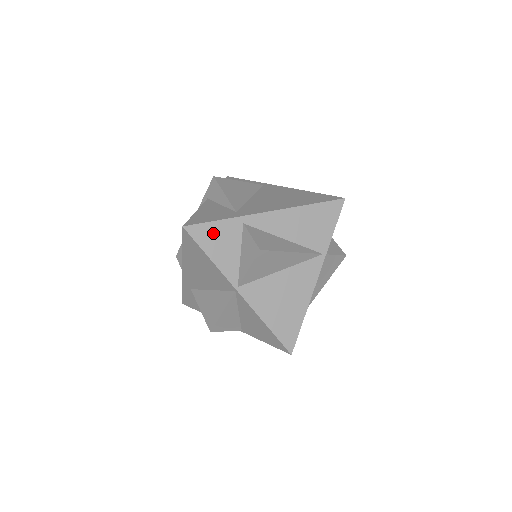
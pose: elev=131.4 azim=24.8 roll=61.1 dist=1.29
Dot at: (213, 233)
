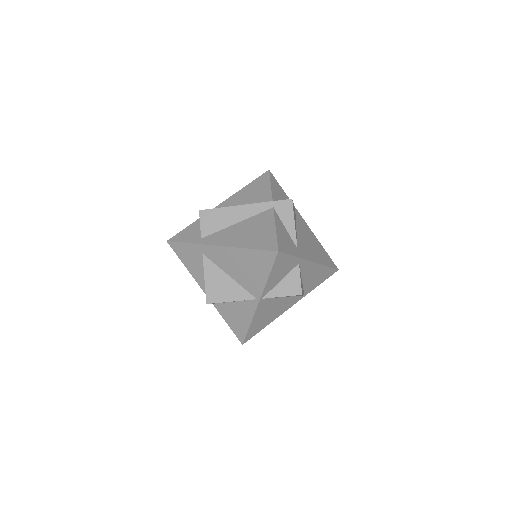
Dot at: (284, 262)
